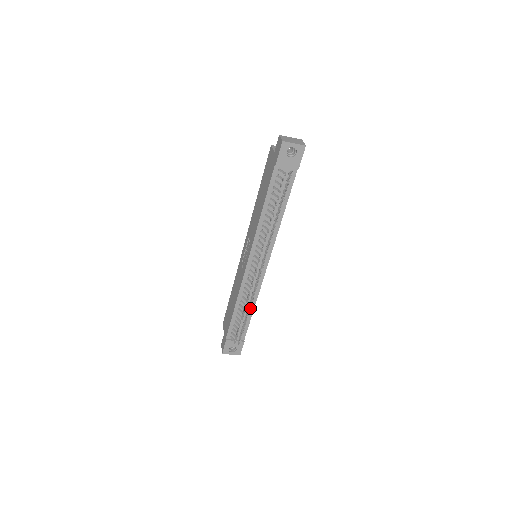
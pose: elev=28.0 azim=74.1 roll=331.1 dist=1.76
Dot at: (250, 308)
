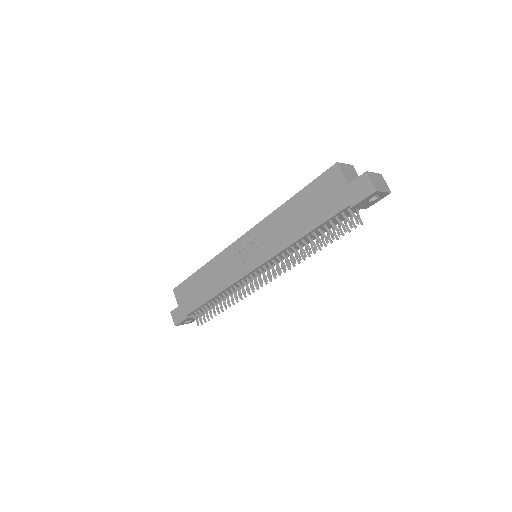
Dot at: (234, 304)
